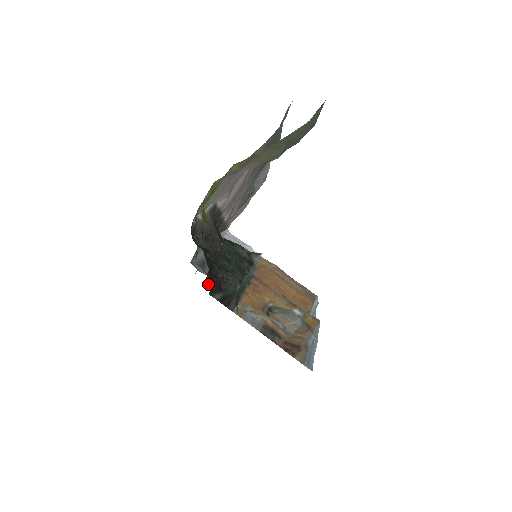
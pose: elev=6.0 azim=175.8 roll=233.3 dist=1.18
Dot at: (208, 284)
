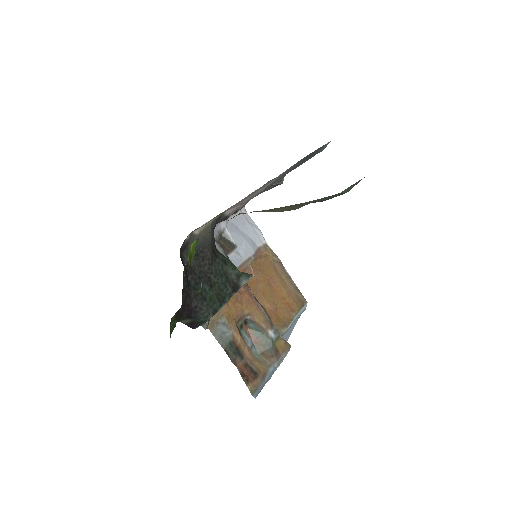
Dot at: (172, 323)
